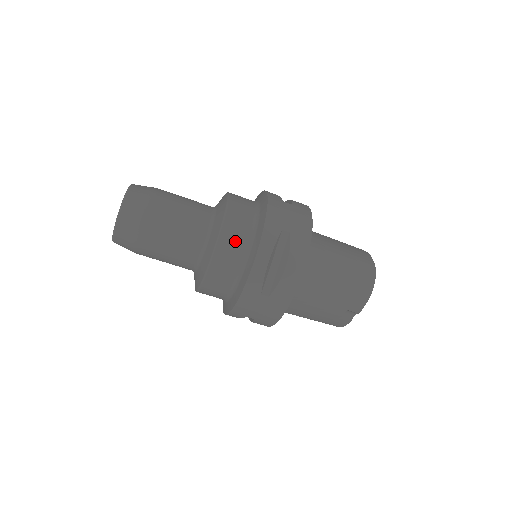
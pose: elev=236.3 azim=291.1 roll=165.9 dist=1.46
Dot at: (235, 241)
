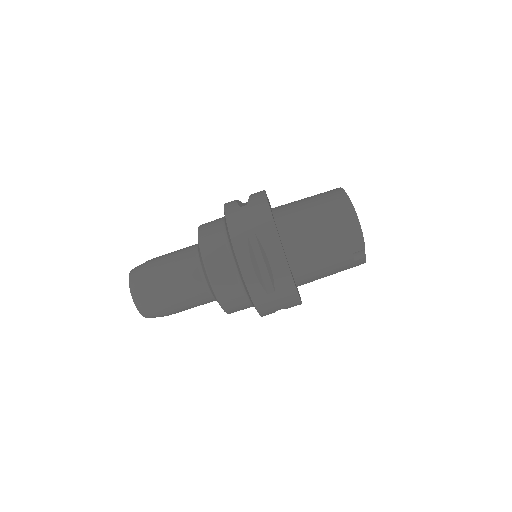
Dot at: (221, 268)
